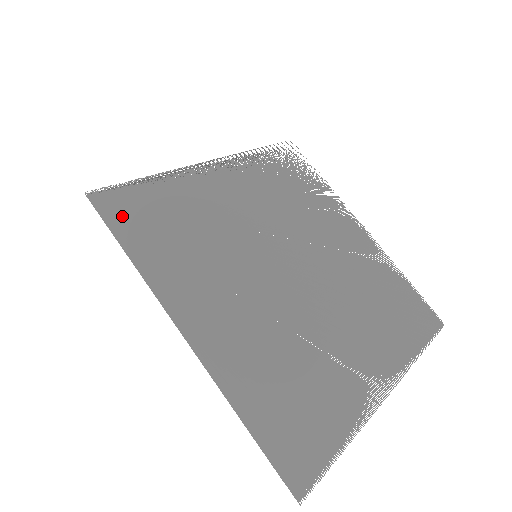
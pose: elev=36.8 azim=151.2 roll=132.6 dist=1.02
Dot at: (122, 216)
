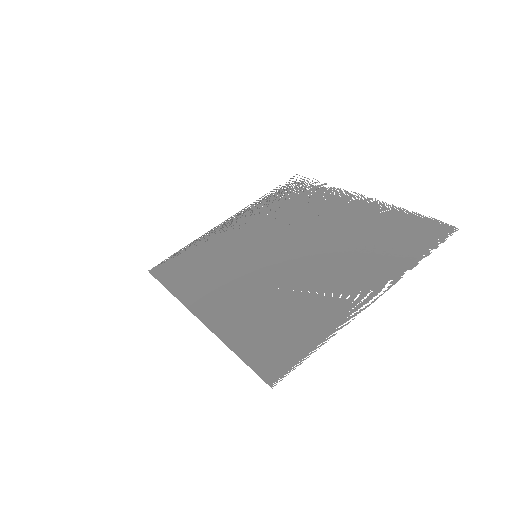
Dot at: (165, 272)
